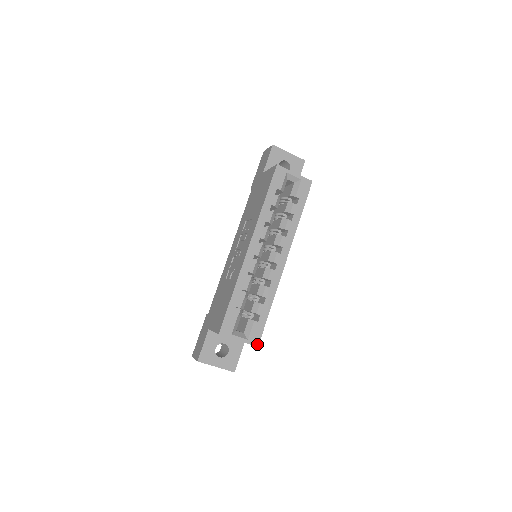
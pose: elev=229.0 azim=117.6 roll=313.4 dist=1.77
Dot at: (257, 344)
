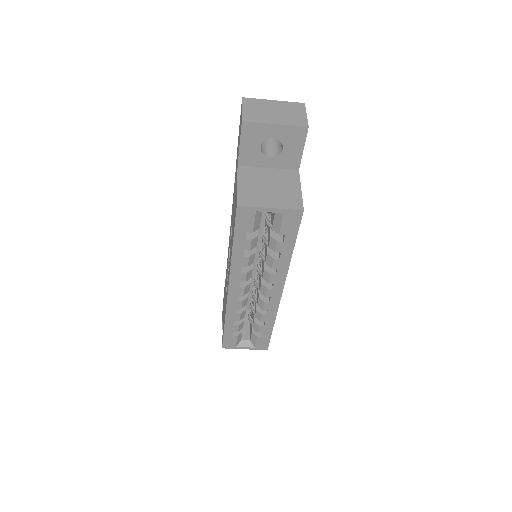
Dot at: (266, 349)
